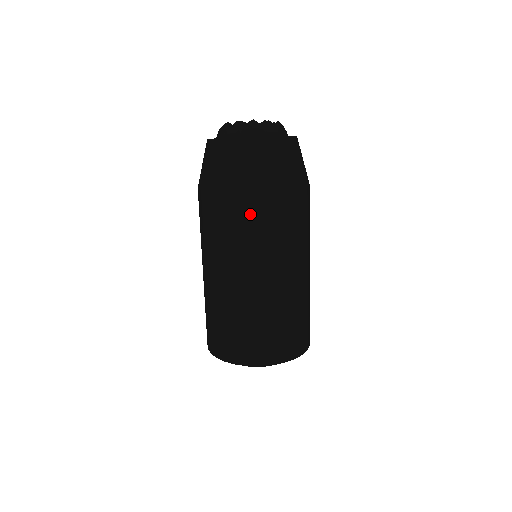
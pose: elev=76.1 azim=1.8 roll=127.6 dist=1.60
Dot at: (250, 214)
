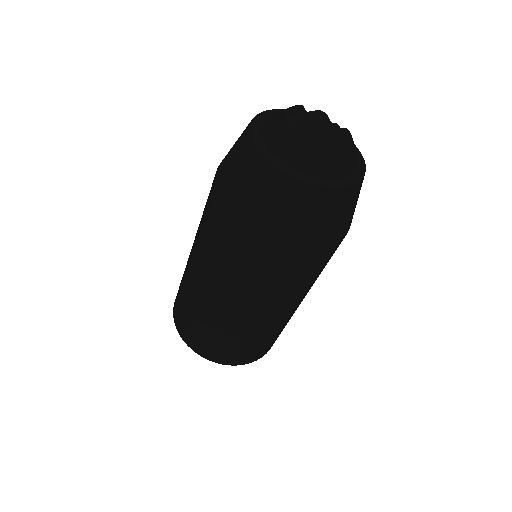
Dot at: (321, 263)
